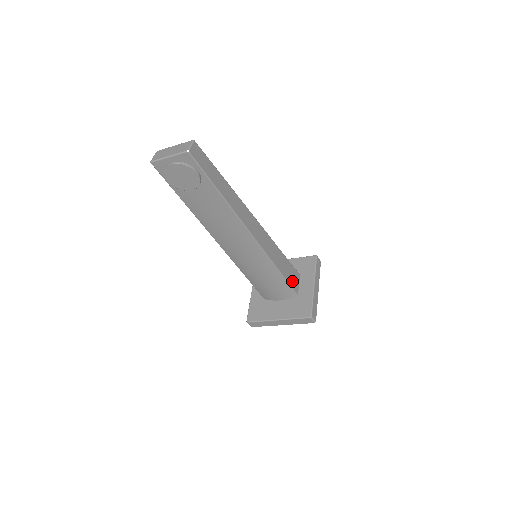
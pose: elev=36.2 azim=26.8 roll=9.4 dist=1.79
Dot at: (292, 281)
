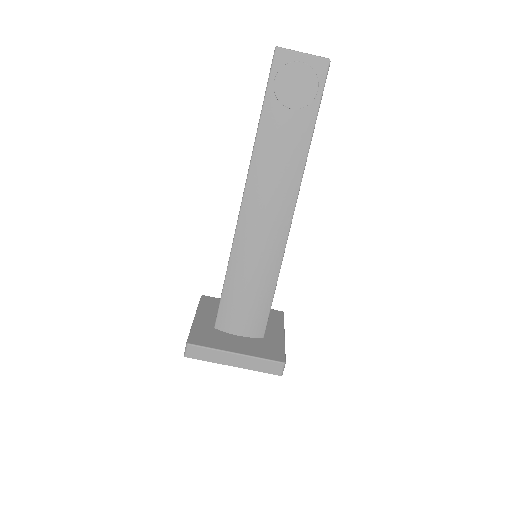
Dot at: occluded
